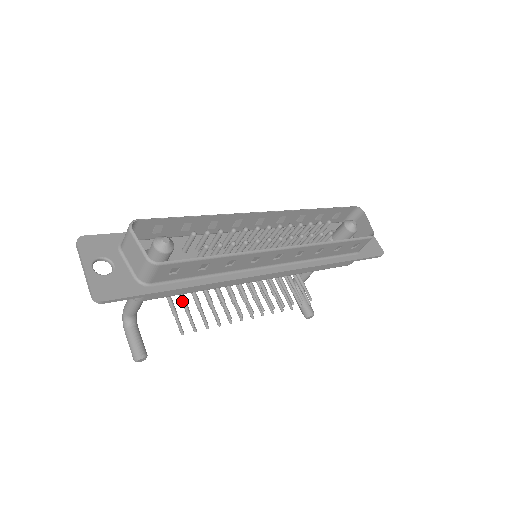
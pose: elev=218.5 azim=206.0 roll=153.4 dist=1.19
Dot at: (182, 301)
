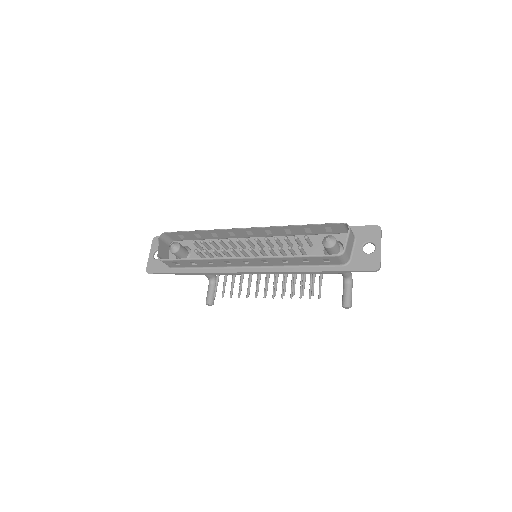
Dot at: (216, 277)
